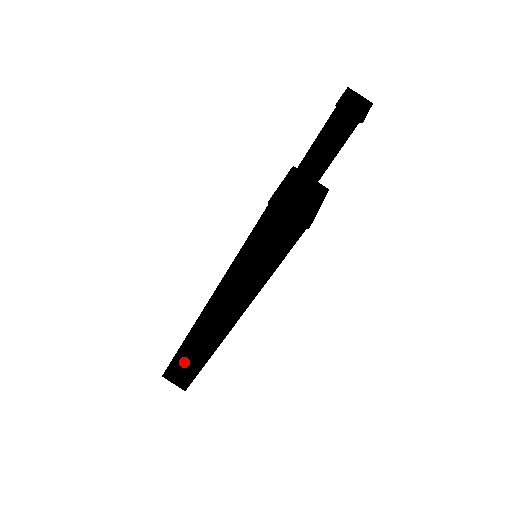
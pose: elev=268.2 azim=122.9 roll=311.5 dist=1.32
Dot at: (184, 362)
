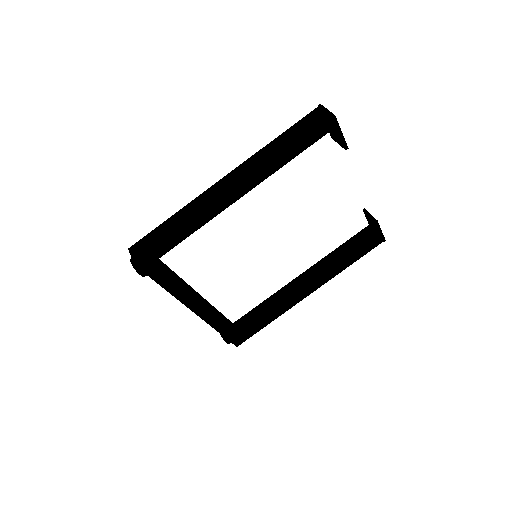
Dot at: (164, 229)
